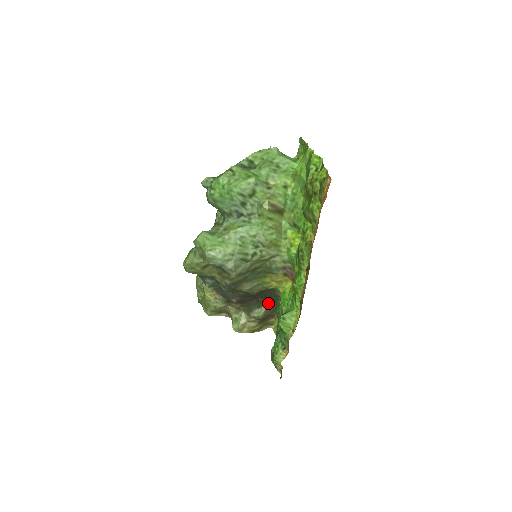
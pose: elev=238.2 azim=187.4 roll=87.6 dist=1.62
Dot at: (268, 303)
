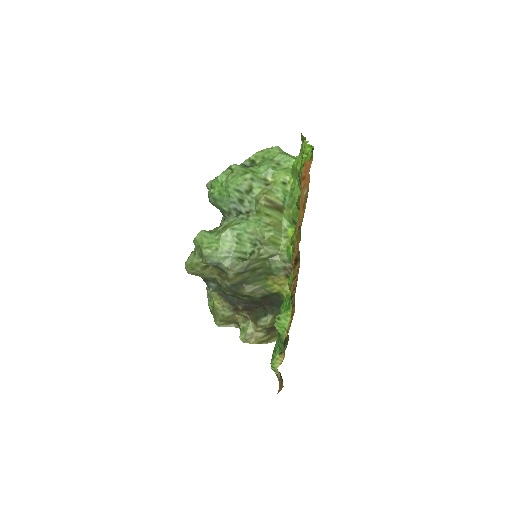
Dot at: (275, 311)
